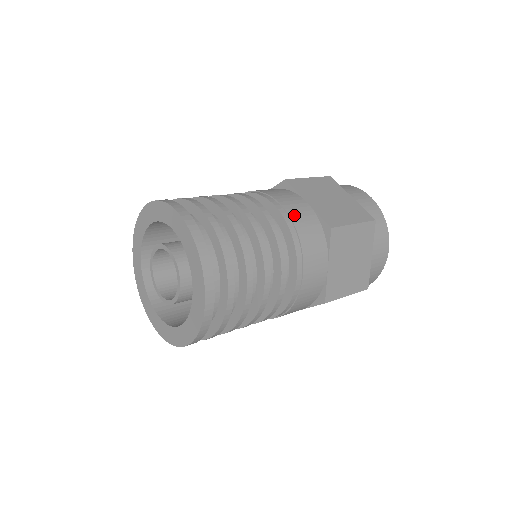
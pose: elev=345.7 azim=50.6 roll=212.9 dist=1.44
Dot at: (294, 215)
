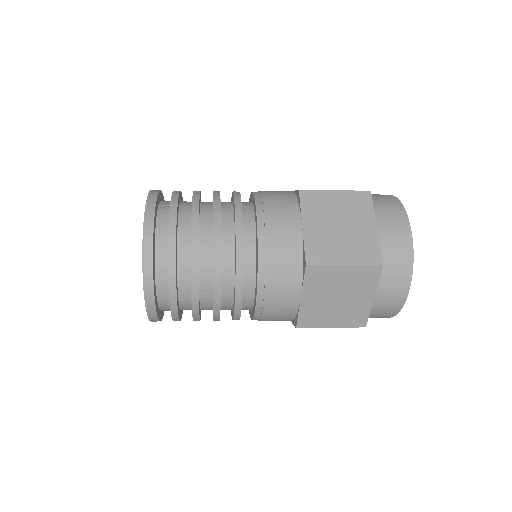
Dot at: (272, 240)
